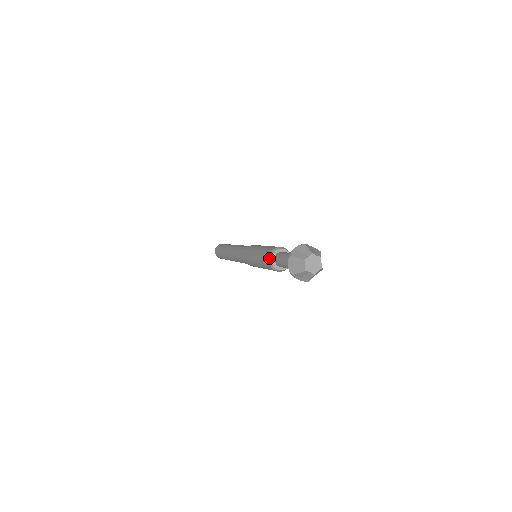
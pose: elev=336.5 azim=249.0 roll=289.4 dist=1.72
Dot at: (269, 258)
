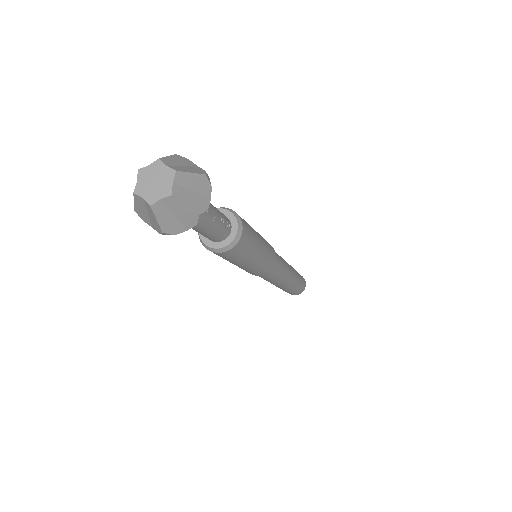
Dot at: occluded
